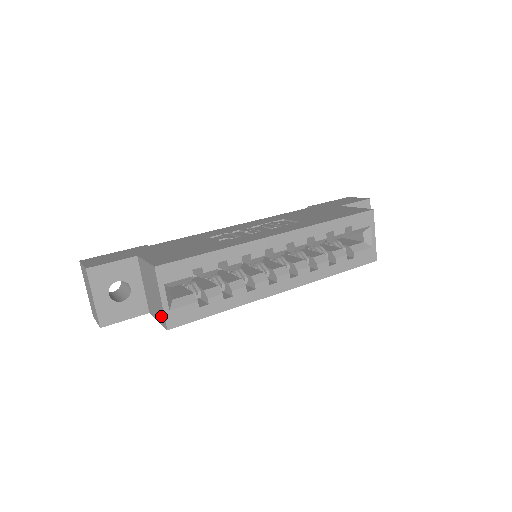
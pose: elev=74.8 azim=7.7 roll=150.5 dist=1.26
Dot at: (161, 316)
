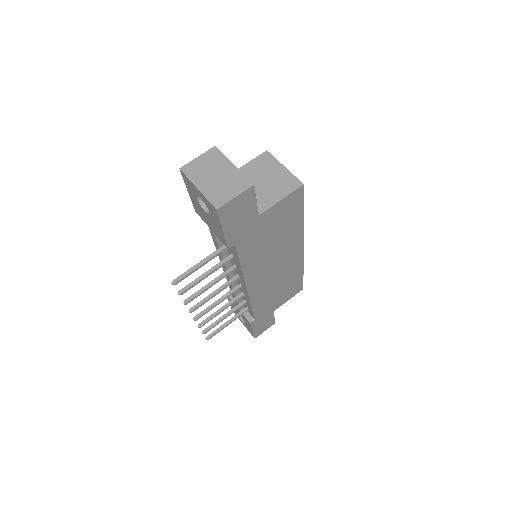
Dot at: (288, 183)
